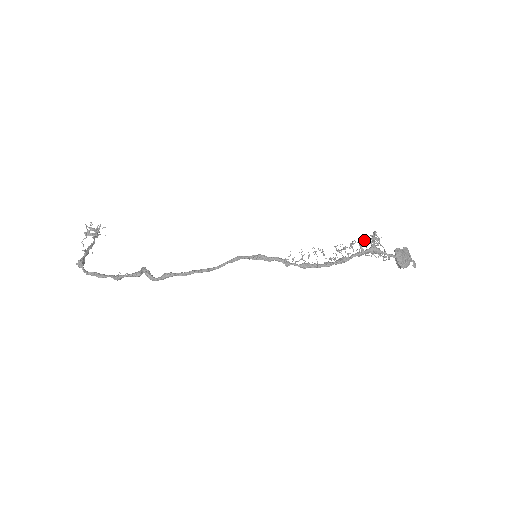
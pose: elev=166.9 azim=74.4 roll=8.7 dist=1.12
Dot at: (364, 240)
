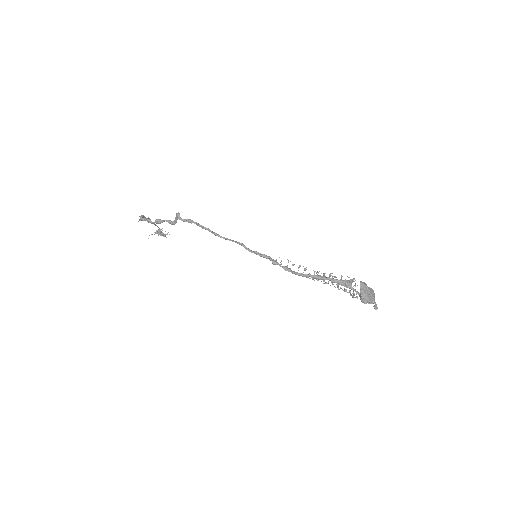
Dot at: occluded
